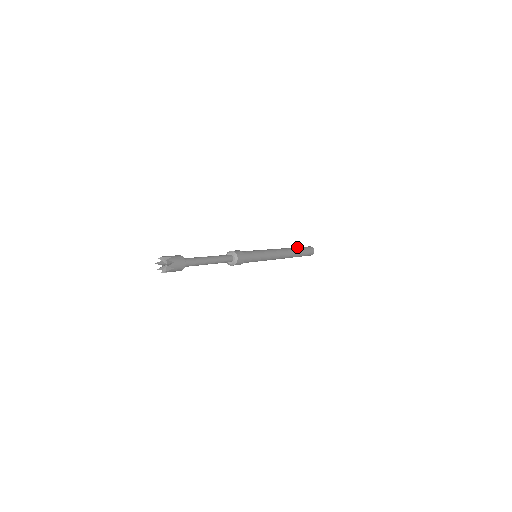
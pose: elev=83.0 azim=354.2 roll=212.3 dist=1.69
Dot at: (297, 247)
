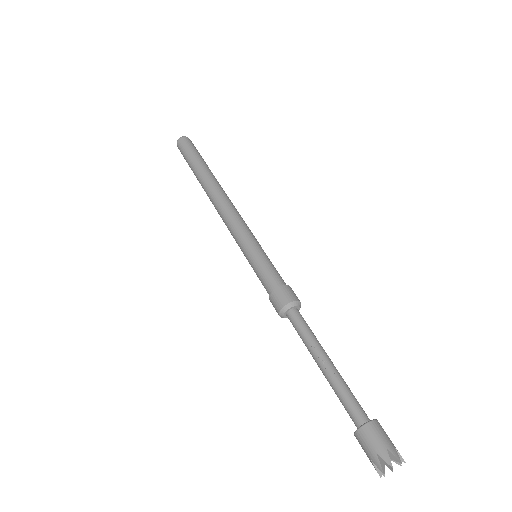
Dot at: (198, 165)
